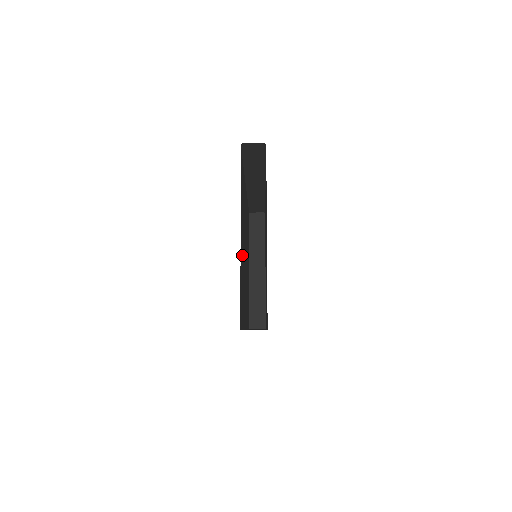
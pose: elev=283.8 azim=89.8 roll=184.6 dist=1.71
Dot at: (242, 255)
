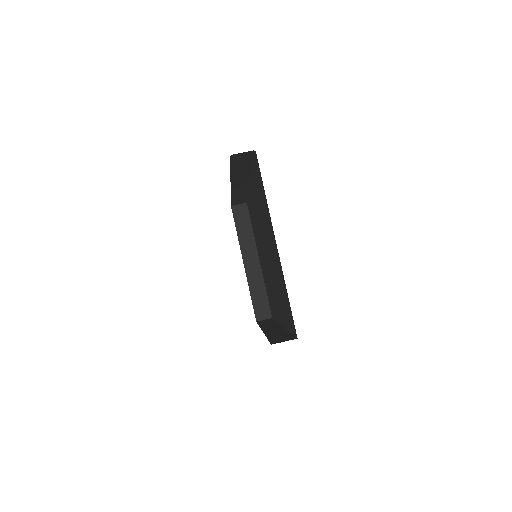
Dot at: occluded
